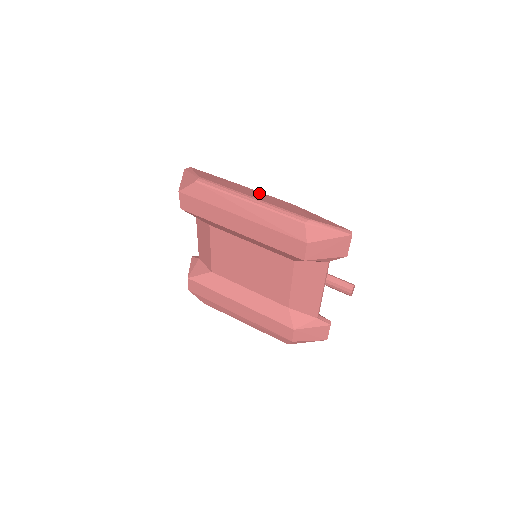
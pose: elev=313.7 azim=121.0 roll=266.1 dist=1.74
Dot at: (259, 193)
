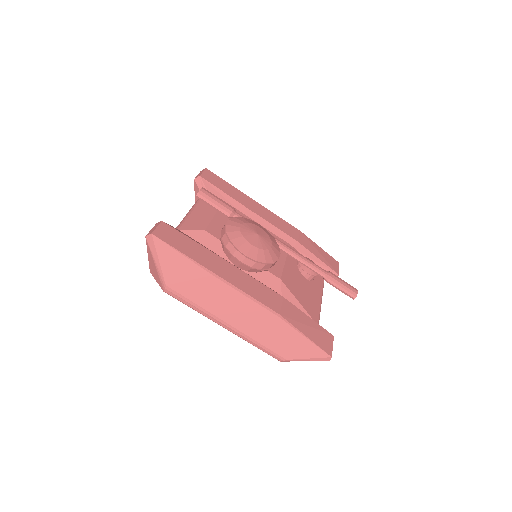
Dot at: (237, 300)
